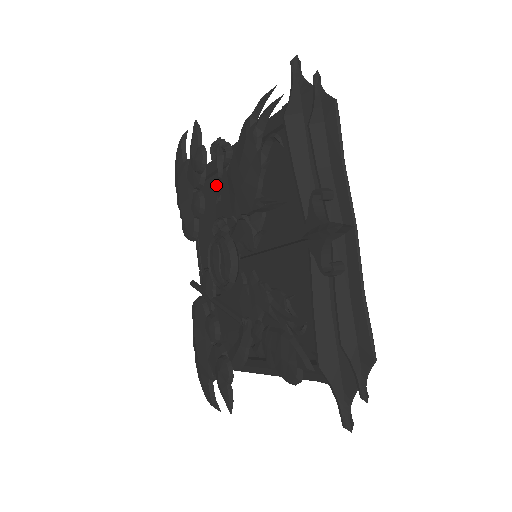
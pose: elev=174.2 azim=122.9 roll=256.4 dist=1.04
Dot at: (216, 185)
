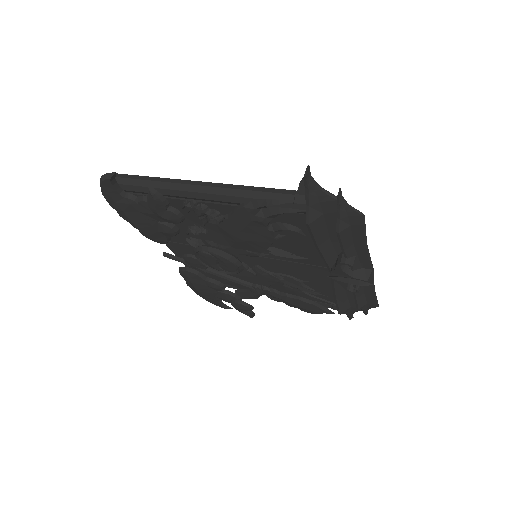
Dot at: (177, 206)
